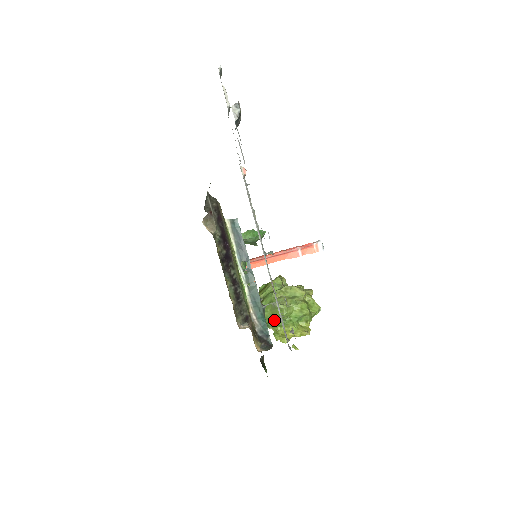
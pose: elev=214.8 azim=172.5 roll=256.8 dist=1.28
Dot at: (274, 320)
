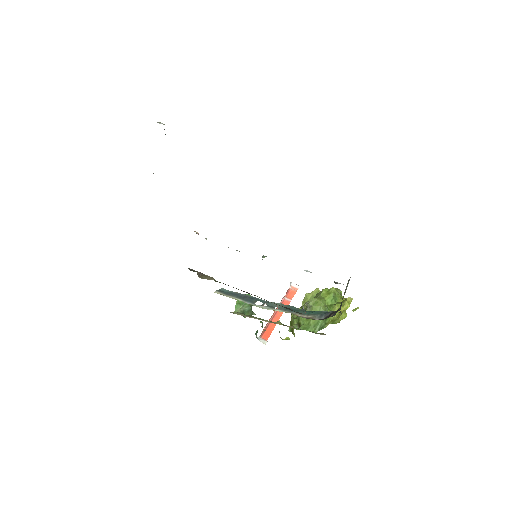
Dot at: occluded
